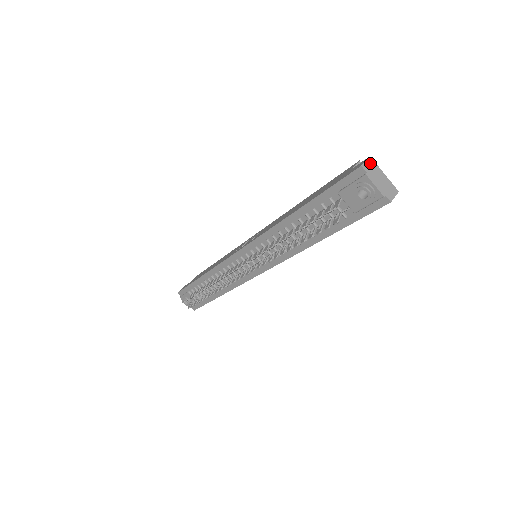
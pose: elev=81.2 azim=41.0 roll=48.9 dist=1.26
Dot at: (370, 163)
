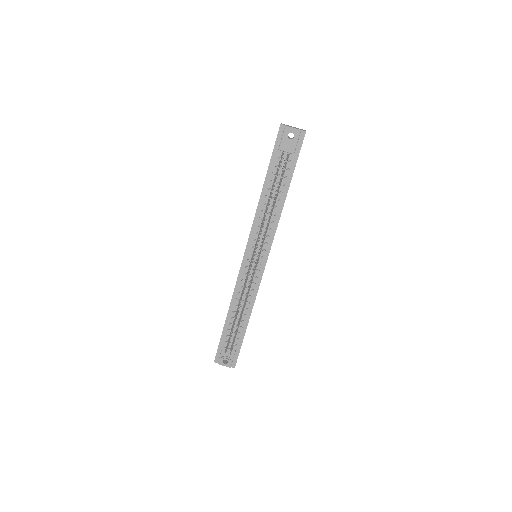
Dot at: (283, 124)
